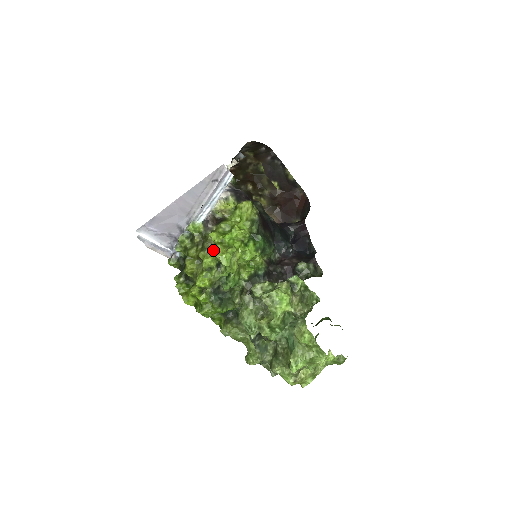
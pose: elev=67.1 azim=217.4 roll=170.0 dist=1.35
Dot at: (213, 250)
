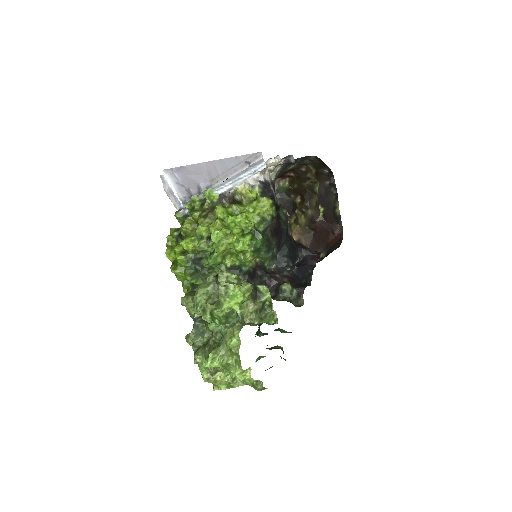
Dot at: (212, 222)
